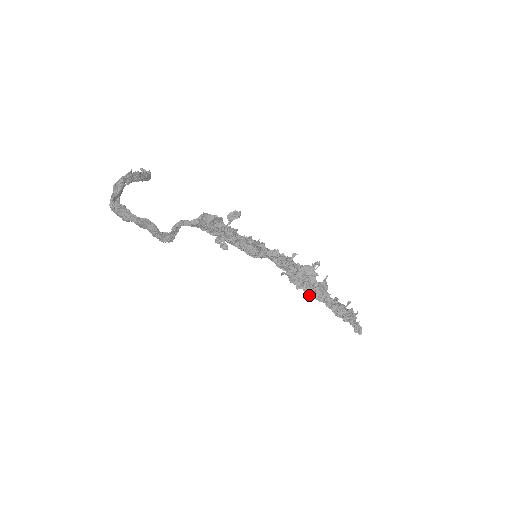
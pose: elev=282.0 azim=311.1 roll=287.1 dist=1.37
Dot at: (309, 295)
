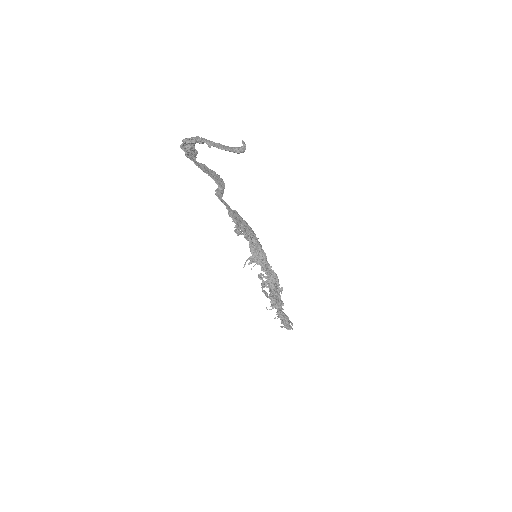
Dot at: occluded
